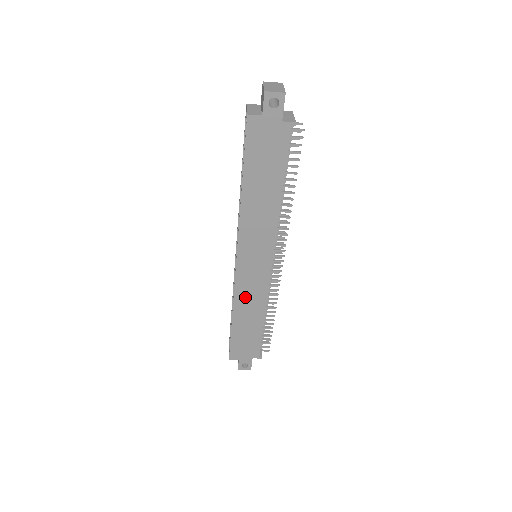
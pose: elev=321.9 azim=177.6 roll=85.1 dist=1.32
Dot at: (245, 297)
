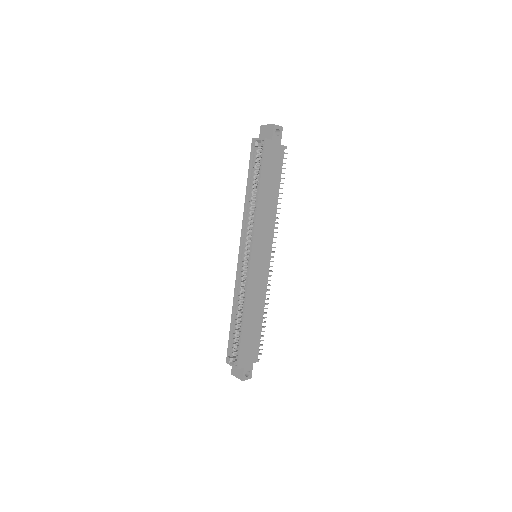
Dot at: (253, 293)
